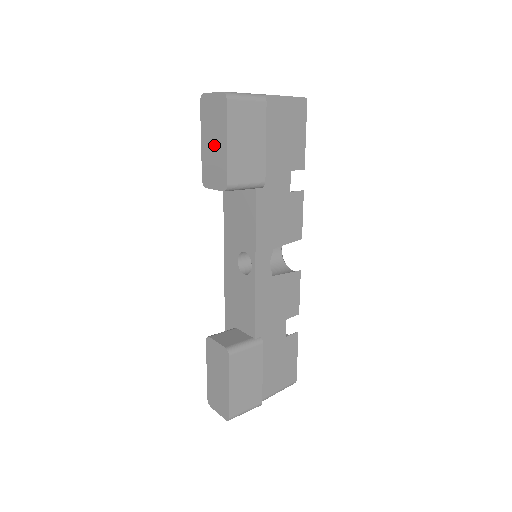
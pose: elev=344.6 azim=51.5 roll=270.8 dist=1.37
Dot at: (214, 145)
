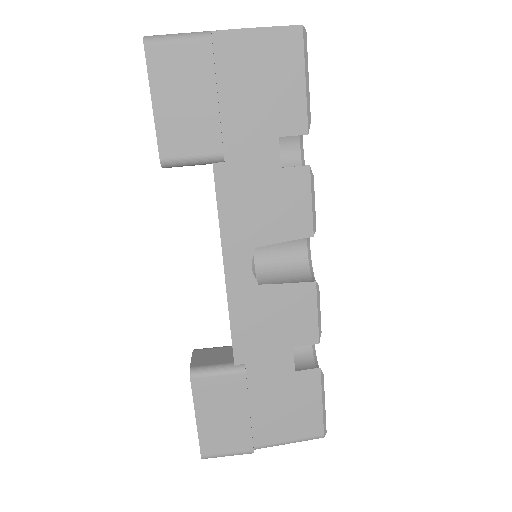
Dot at: occluded
